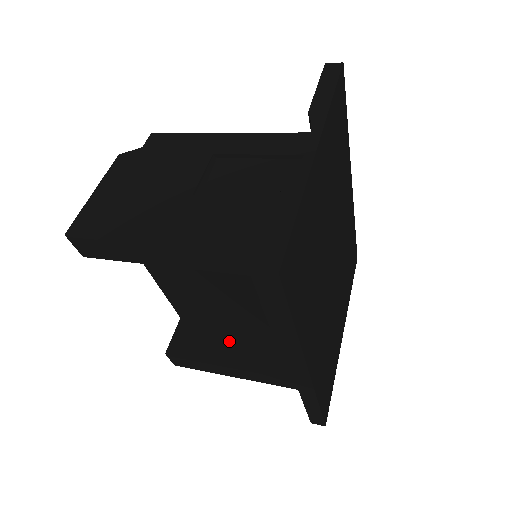
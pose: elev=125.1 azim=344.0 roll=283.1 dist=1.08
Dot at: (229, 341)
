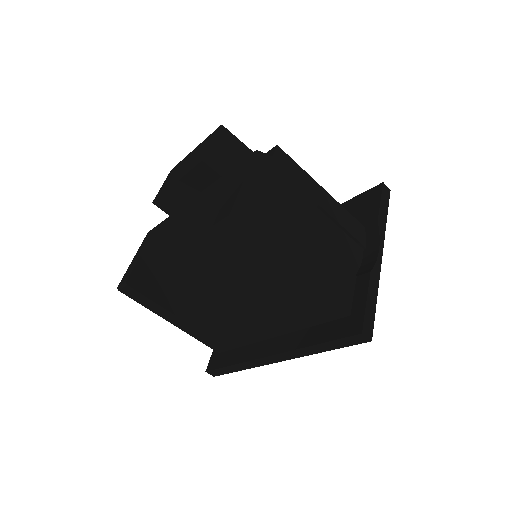
Dot at: (187, 297)
